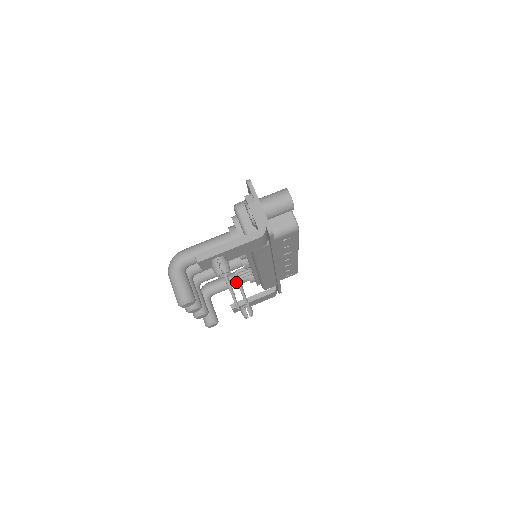
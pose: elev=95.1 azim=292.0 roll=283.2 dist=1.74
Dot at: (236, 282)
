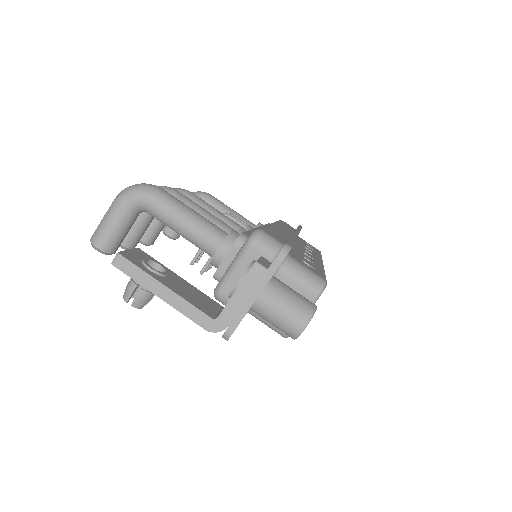
Dot at: occluded
